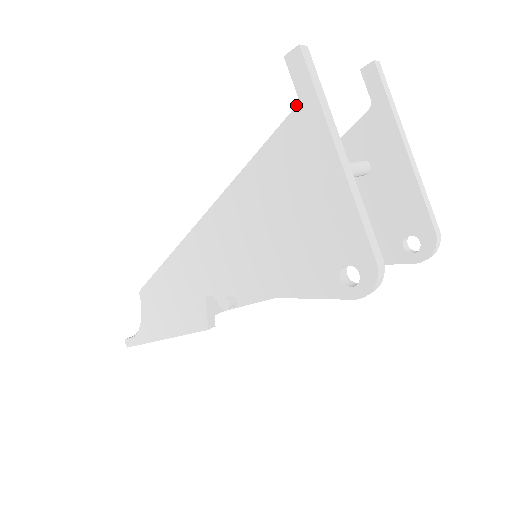
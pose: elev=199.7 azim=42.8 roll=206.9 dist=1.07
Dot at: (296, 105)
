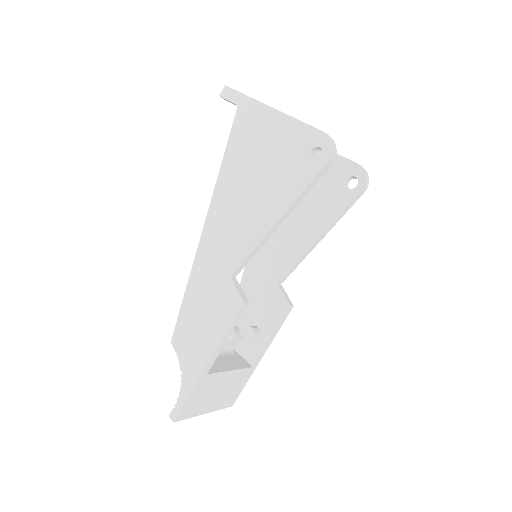
Dot at: (237, 108)
